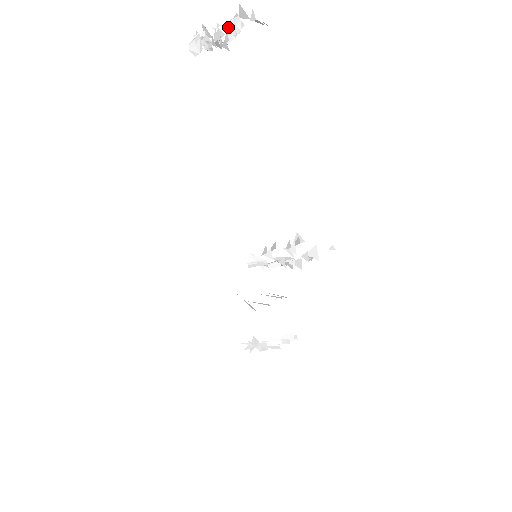
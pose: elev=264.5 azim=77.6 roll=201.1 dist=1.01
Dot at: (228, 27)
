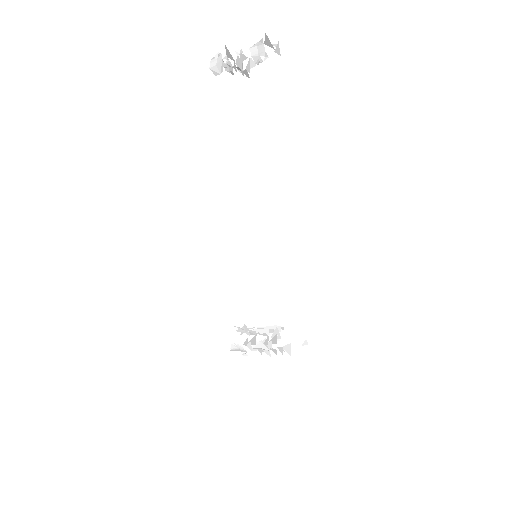
Dot at: (251, 53)
